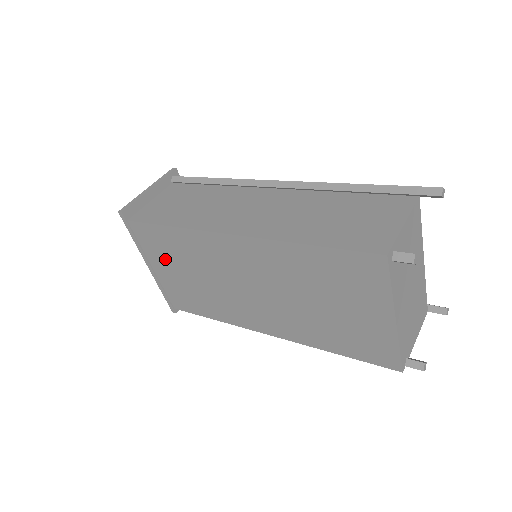
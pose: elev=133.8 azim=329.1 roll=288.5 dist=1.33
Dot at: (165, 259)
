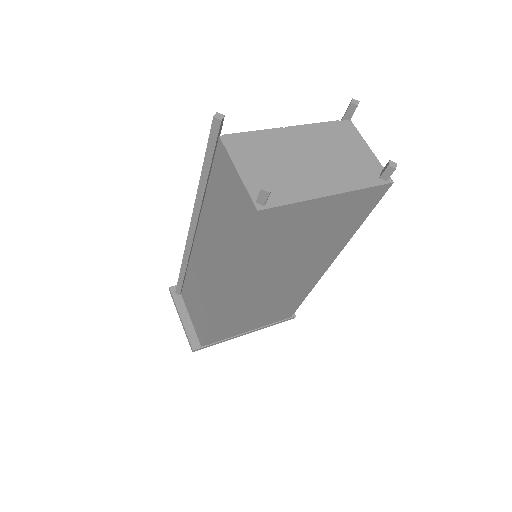
Dot at: (241, 326)
